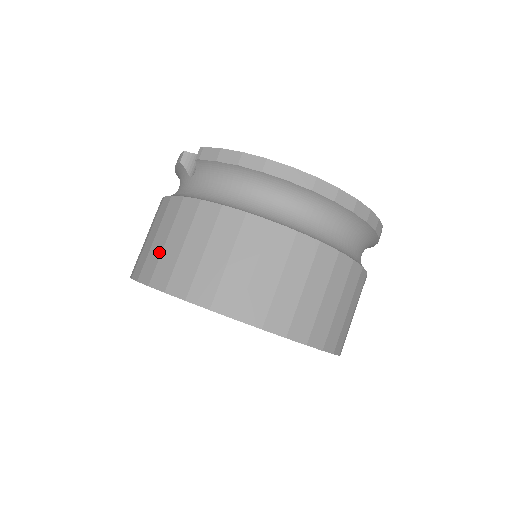
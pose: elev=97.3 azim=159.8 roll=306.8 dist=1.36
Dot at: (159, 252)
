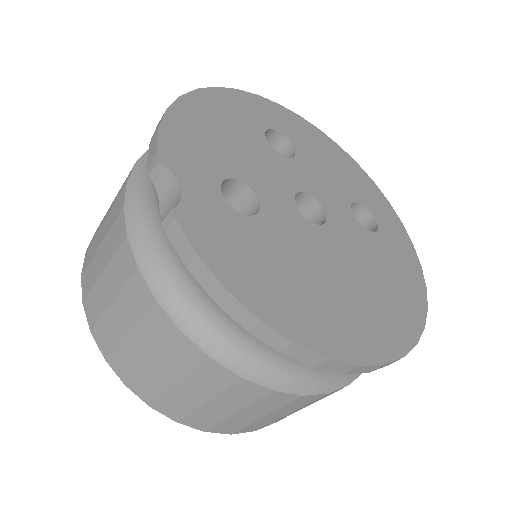
Dot at: (103, 306)
